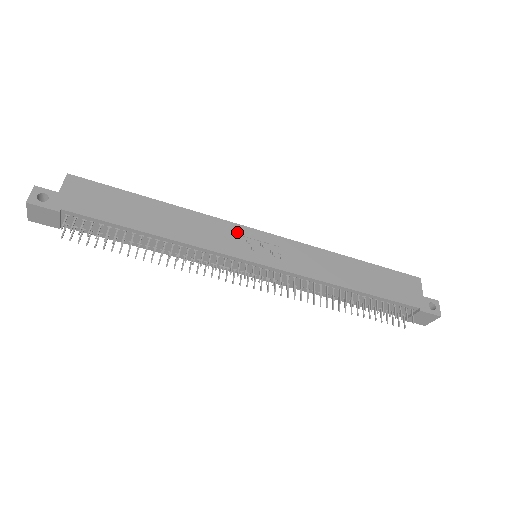
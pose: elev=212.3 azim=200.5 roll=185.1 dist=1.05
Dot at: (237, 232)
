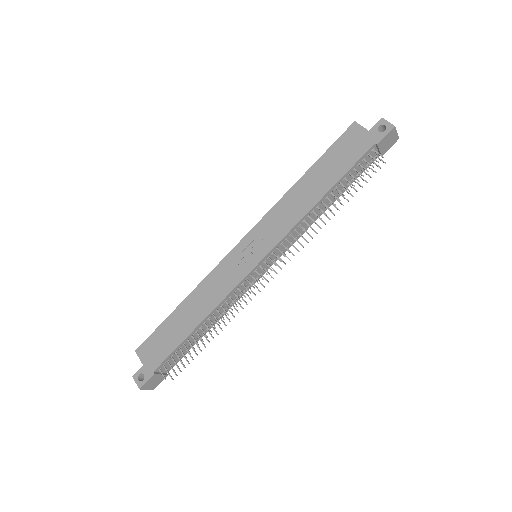
Dot at: (230, 262)
